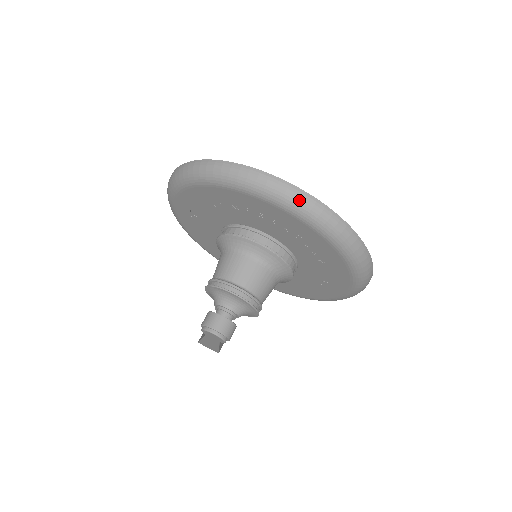
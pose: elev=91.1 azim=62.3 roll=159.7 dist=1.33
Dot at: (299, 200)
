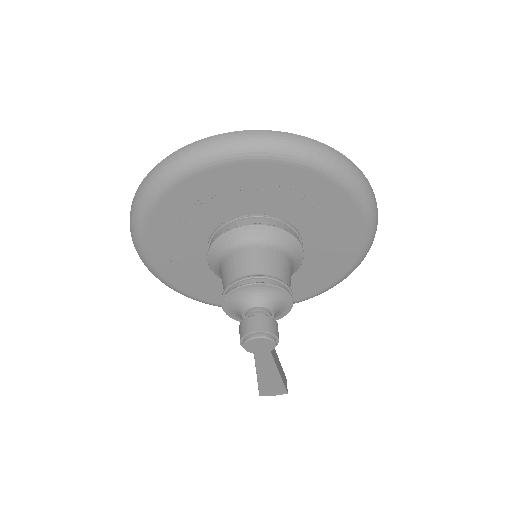
Dot at: (248, 140)
